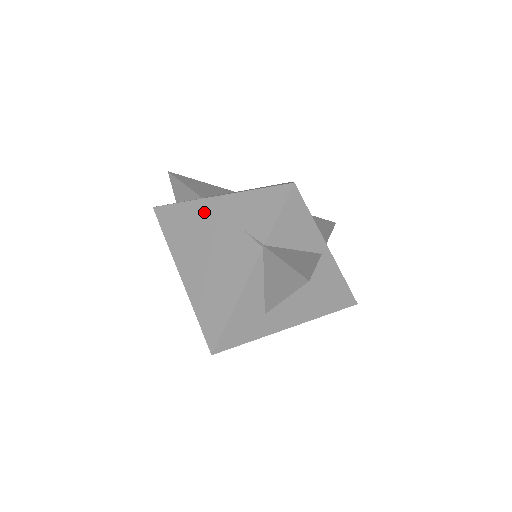
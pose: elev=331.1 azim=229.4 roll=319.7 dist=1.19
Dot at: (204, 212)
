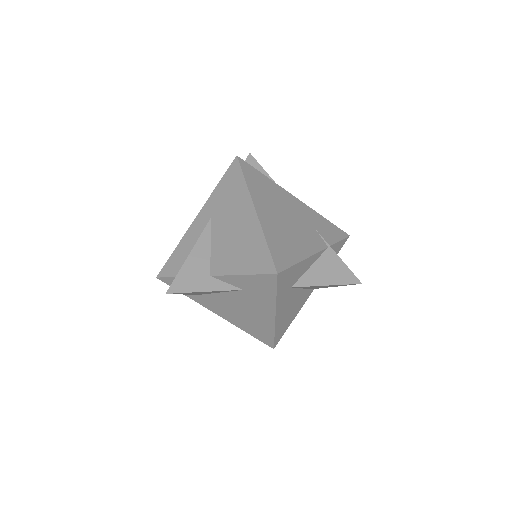
Dot at: (285, 196)
